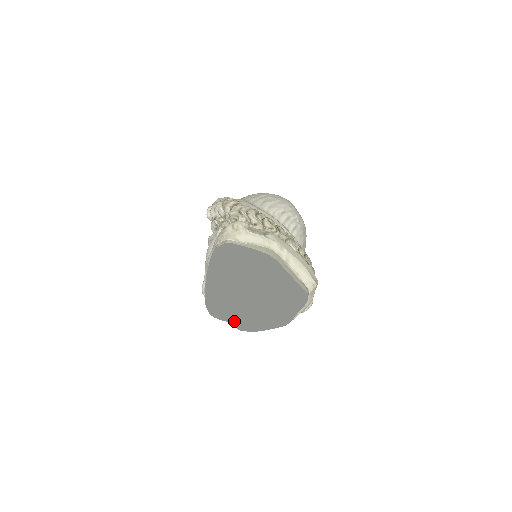
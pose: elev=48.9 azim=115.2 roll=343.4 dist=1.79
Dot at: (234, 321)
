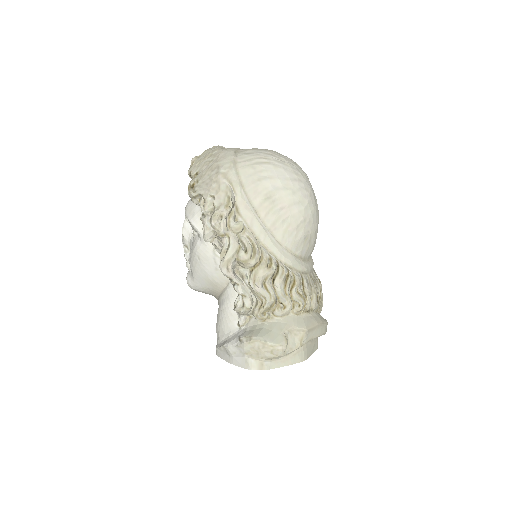
Dot at: occluded
